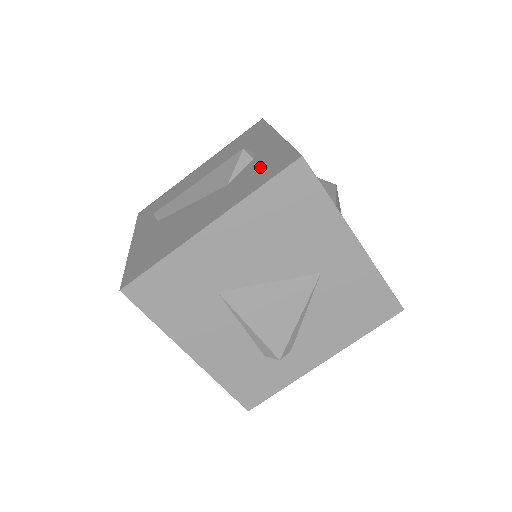
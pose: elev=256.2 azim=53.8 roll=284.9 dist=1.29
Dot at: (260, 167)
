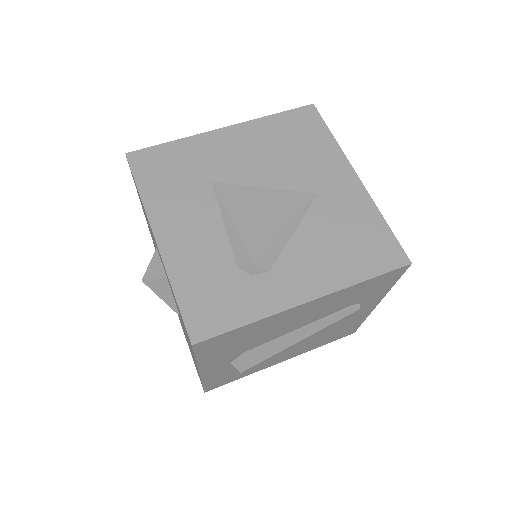
Dot at: occluded
